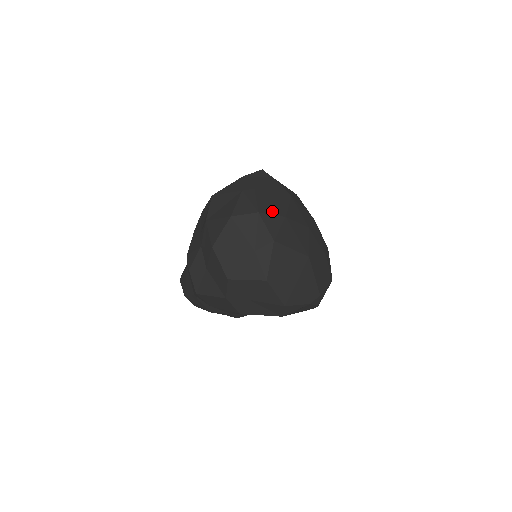
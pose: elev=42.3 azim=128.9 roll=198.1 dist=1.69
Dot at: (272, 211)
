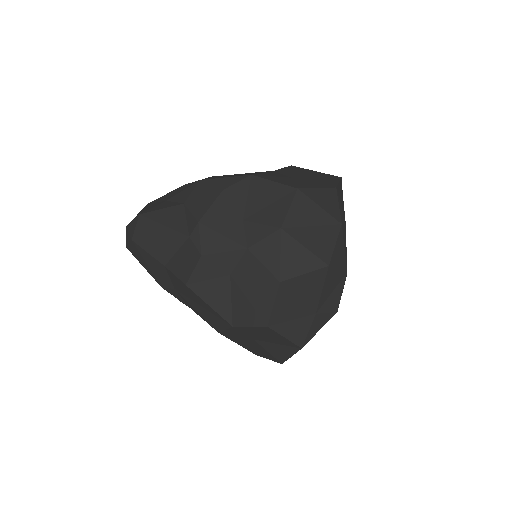
Dot at: occluded
